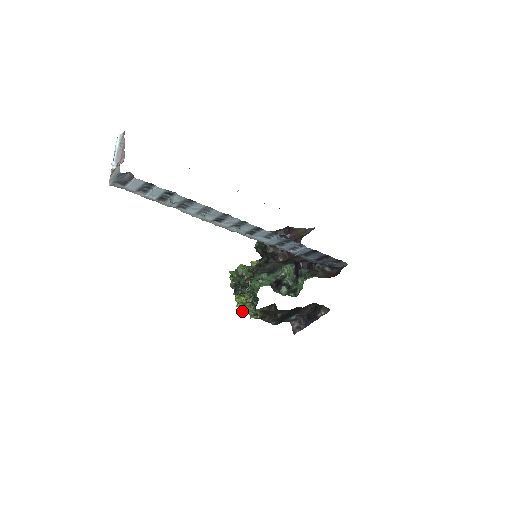
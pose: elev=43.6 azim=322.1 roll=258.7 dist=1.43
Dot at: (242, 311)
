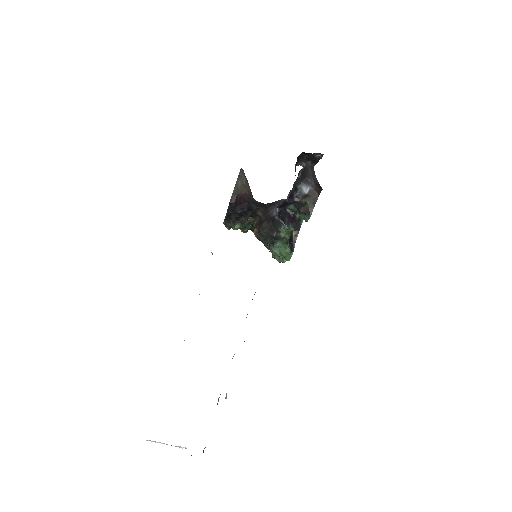
Dot at: occluded
